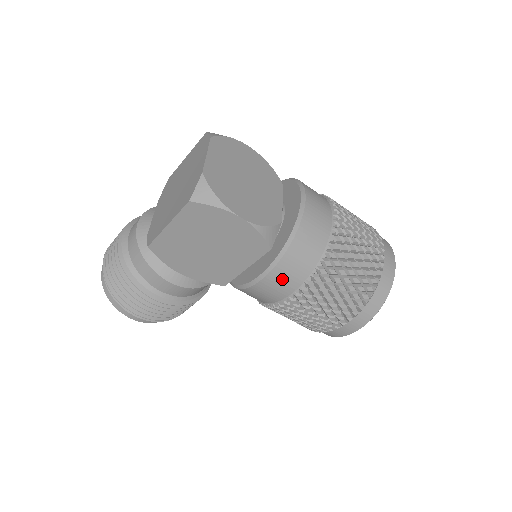
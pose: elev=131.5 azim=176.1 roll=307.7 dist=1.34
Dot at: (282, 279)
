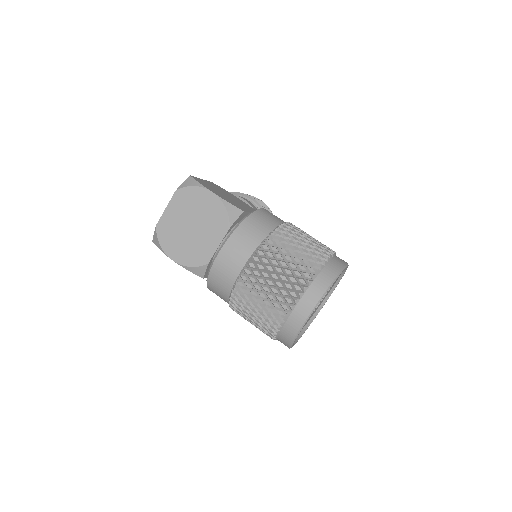
Dot at: occluded
